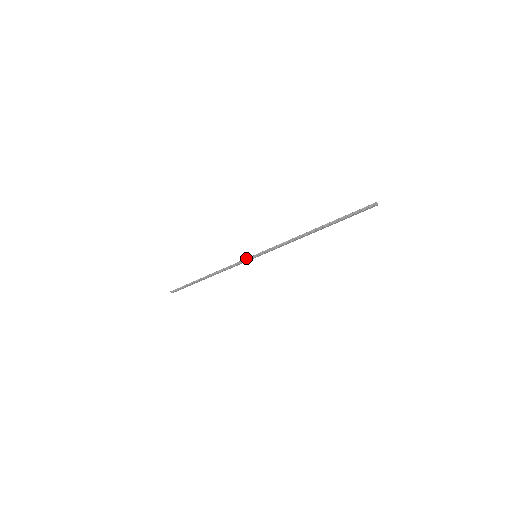
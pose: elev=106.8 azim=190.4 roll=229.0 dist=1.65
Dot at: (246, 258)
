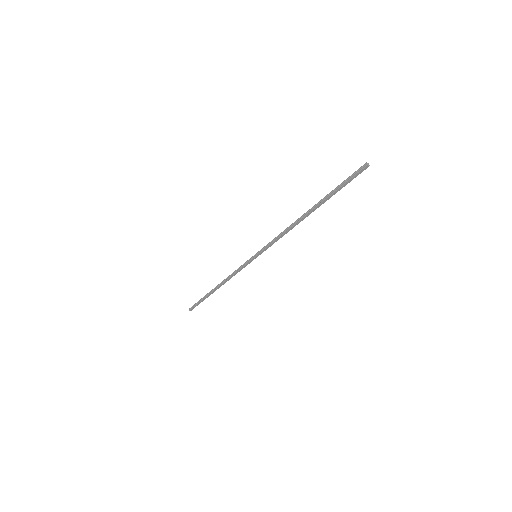
Dot at: (247, 260)
